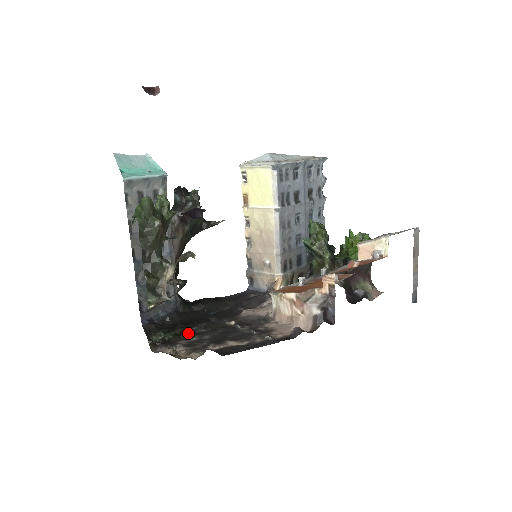
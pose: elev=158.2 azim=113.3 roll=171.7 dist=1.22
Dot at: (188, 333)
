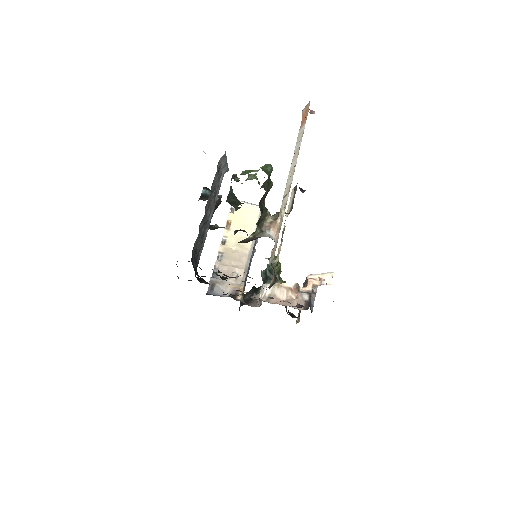
Dot at: occluded
